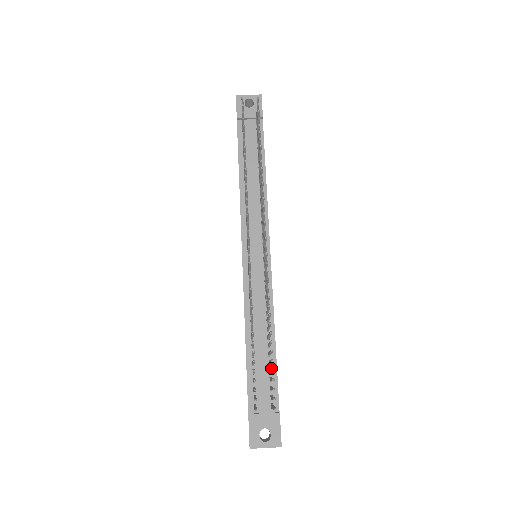
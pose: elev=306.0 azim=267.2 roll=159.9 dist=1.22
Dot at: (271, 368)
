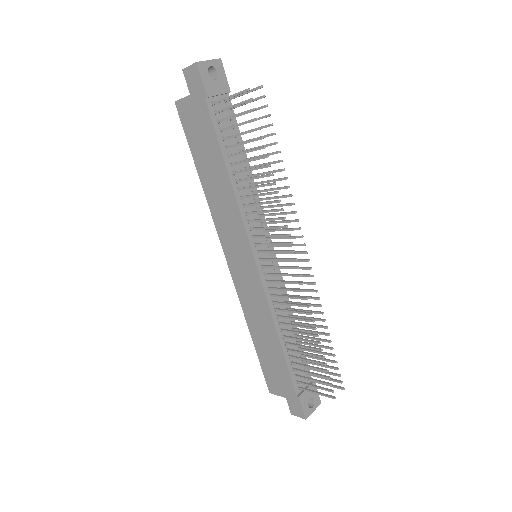
Dot at: occluded
